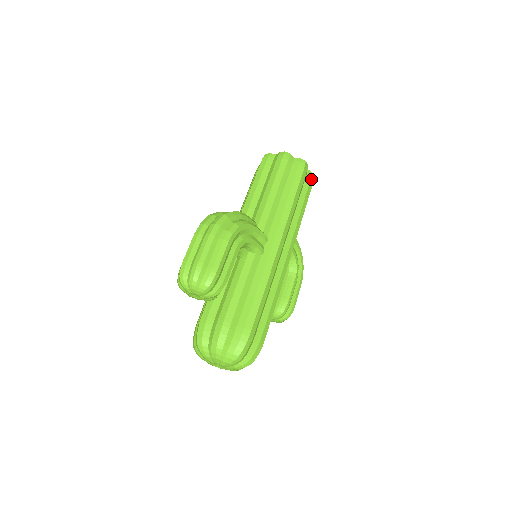
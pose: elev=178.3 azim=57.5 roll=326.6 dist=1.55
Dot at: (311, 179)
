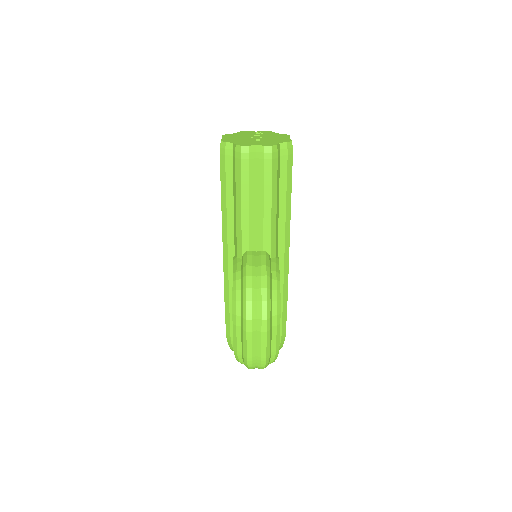
Dot at: occluded
